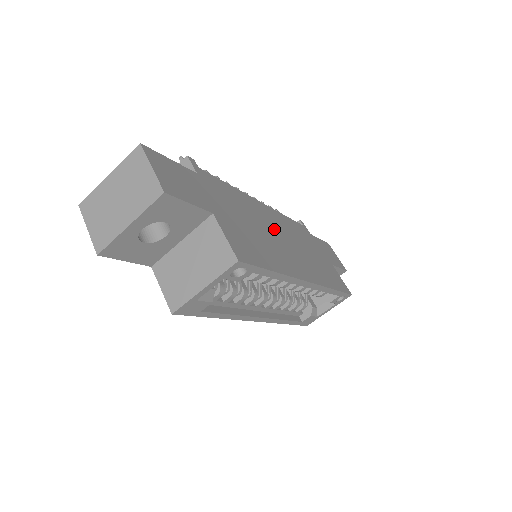
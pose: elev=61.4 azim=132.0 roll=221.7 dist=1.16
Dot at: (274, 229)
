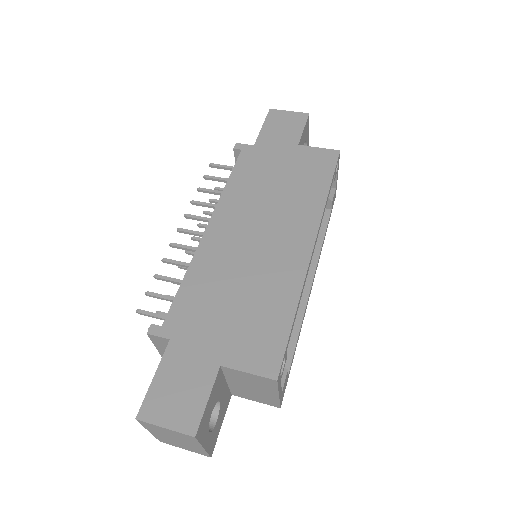
Dot at: (243, 242)
